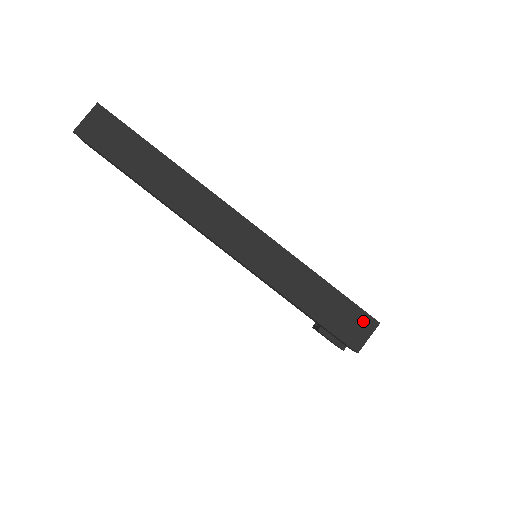
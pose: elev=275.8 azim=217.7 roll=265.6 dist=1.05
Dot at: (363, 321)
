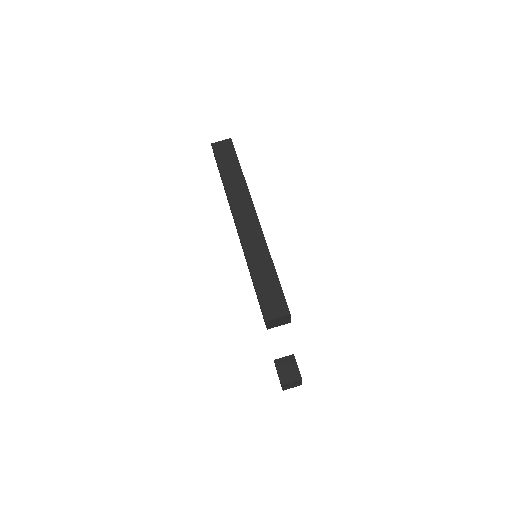
Dot at: (281, 306)
